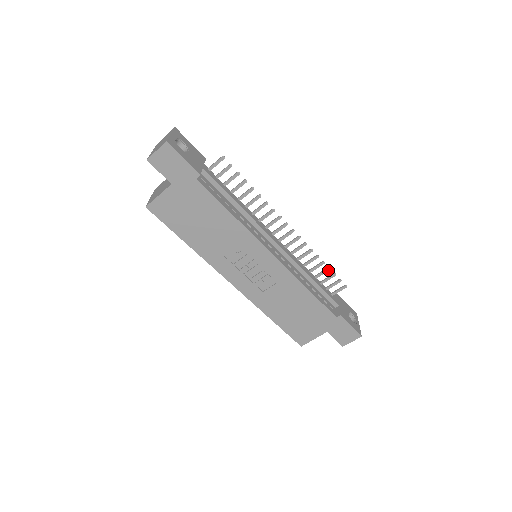
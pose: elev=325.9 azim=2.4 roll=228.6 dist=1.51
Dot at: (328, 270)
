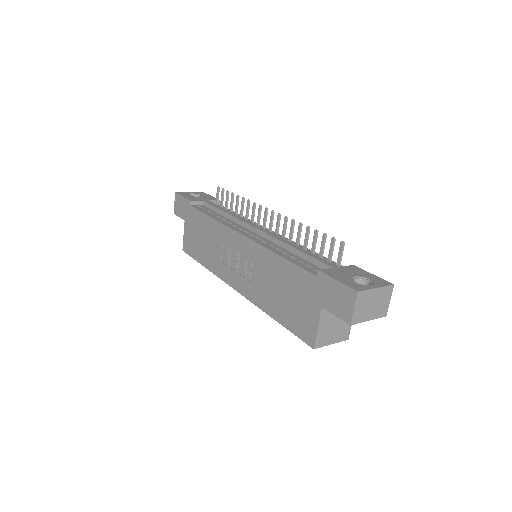
Dot at: (316, 233)
